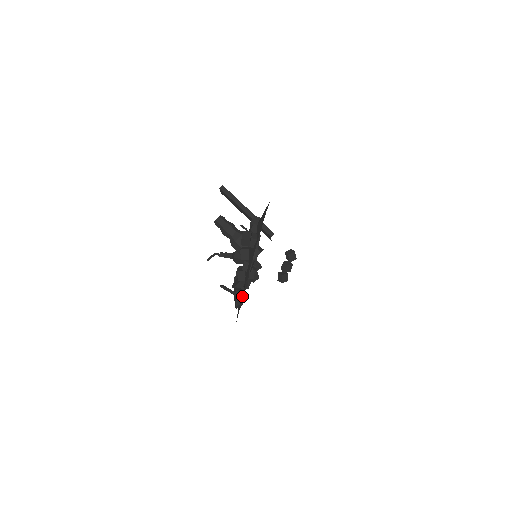
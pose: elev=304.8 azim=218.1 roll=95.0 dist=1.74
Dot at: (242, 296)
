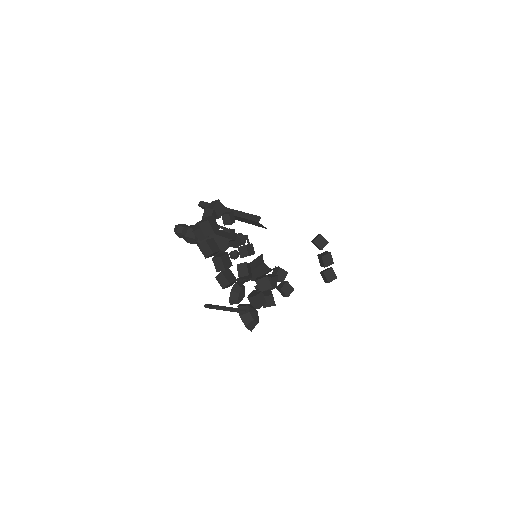
Dot at: (243, 309)
